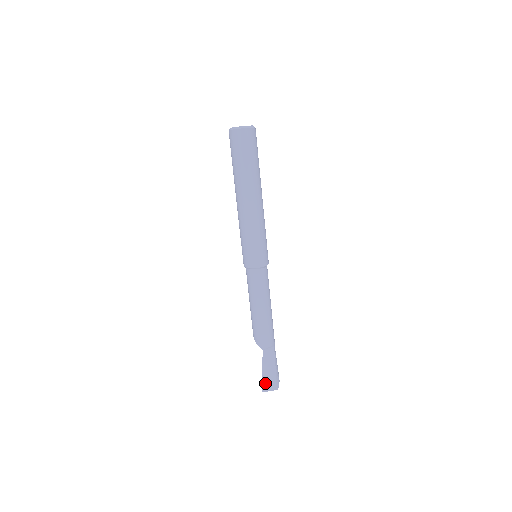
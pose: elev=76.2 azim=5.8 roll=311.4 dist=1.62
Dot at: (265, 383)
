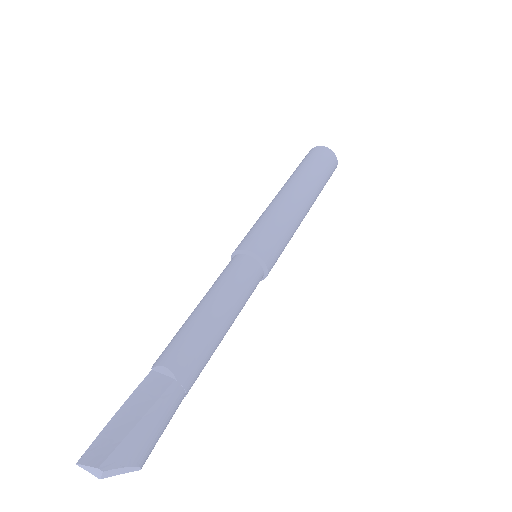
Dot at: (98, 442)
